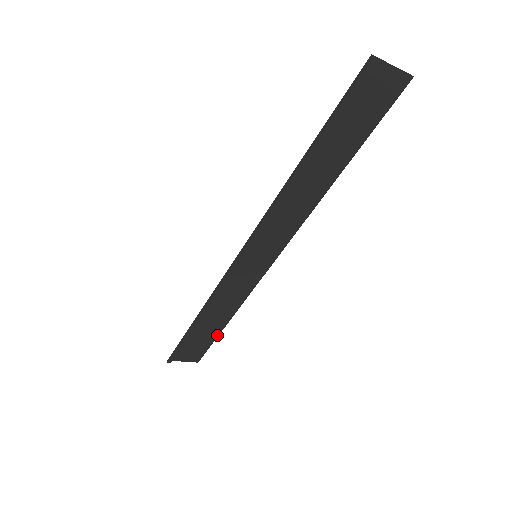
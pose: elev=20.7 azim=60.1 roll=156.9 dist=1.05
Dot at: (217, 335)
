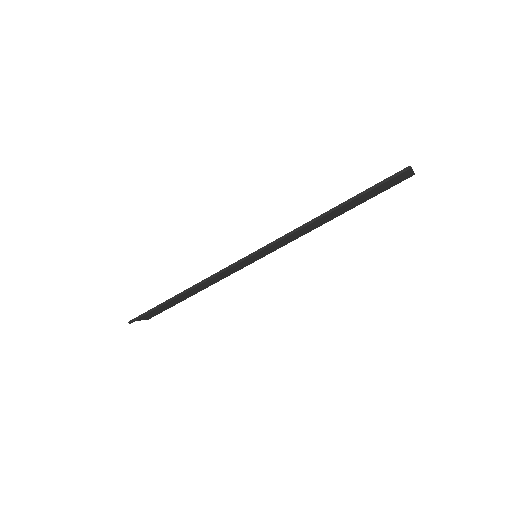
Dot at: (180, 301)
